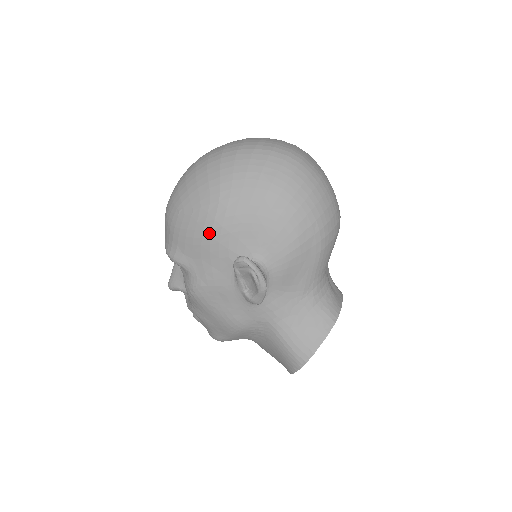
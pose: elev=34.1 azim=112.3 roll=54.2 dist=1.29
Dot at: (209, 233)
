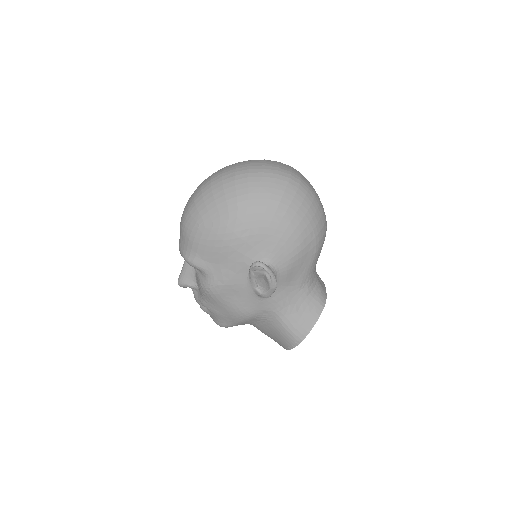
Dot at: (228, 243)
